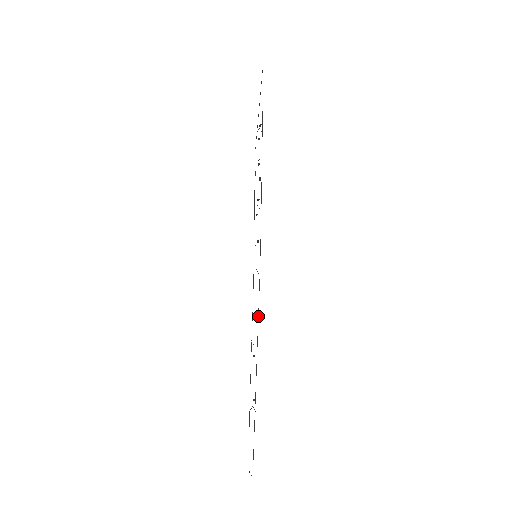
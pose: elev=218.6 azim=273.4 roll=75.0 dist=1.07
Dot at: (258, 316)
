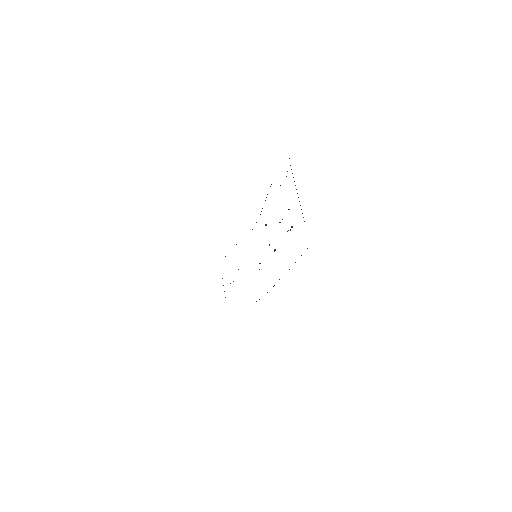
Dot at: occluded
